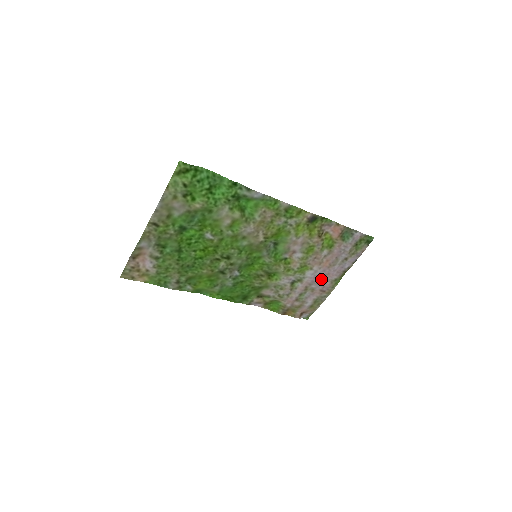
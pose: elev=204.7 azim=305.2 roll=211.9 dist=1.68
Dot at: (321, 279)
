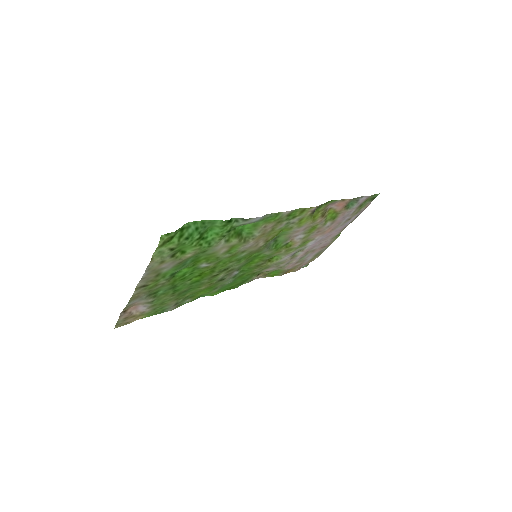
Dot at: (322, 241)
